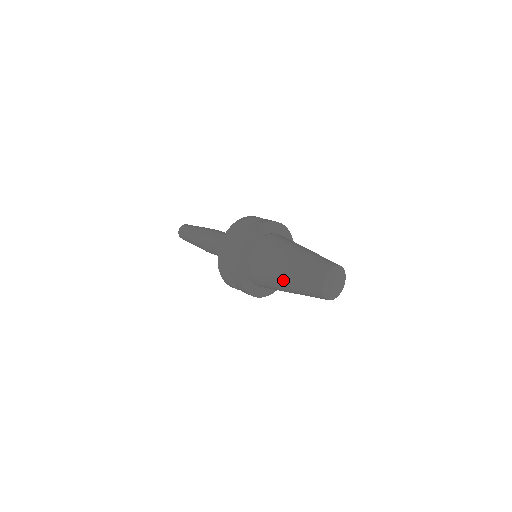
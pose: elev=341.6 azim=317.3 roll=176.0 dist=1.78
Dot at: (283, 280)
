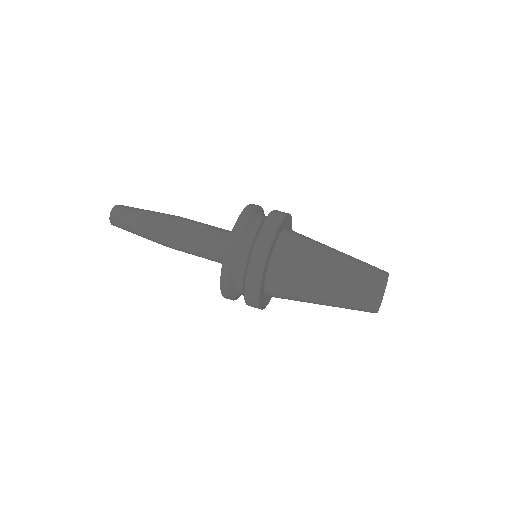
Dot at: (321, 298)
